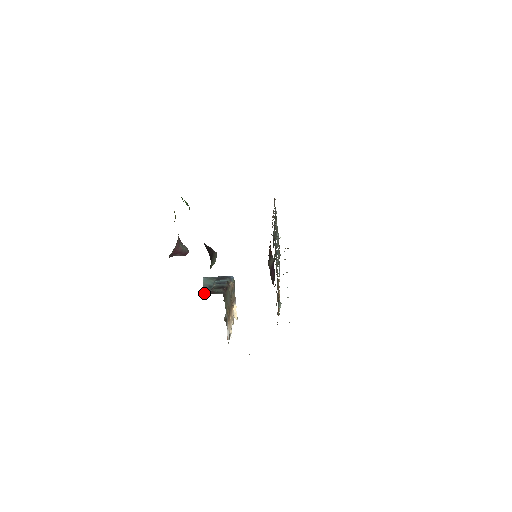
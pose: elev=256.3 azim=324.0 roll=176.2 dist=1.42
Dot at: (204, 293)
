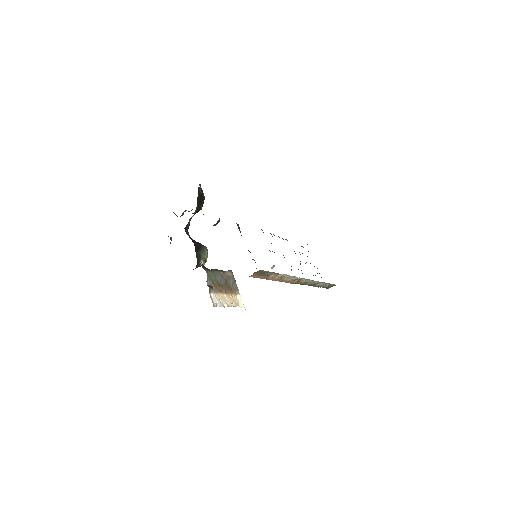
Dot at: occluded
